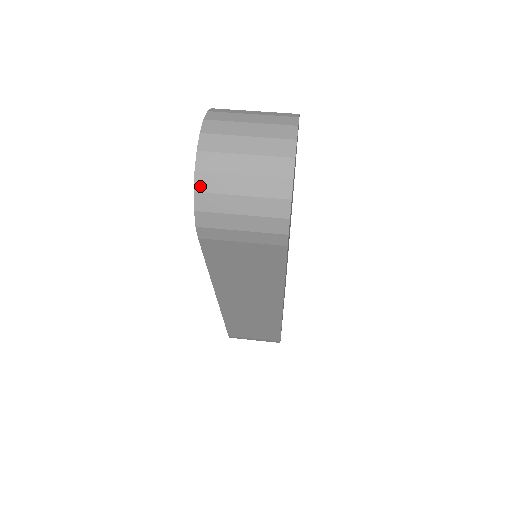
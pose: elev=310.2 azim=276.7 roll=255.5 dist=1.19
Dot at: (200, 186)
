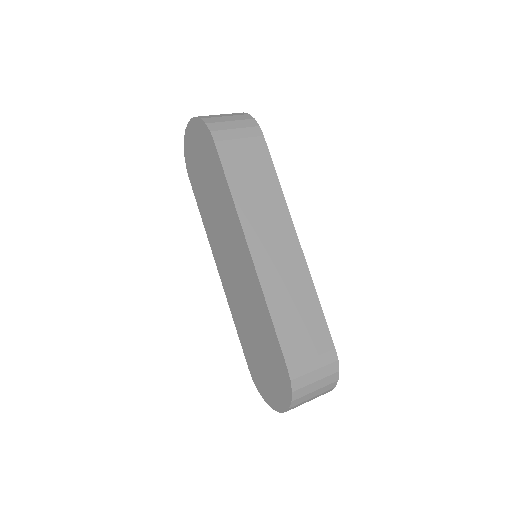
Dot at: (202, 118)
